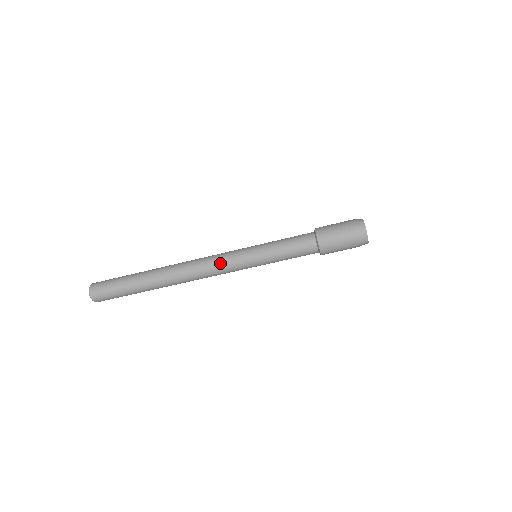
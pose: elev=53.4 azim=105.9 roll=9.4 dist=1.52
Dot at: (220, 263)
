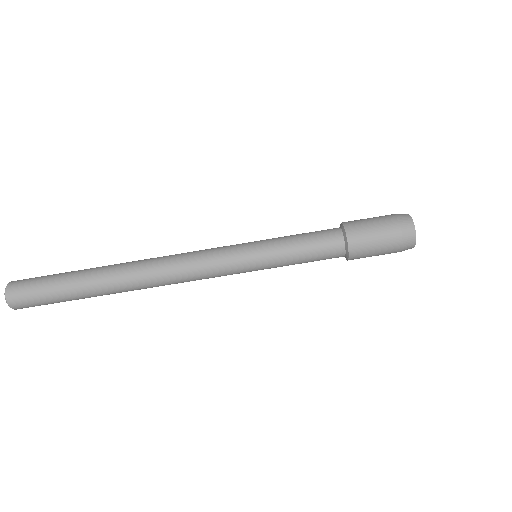
Dot at: (204, 254)
